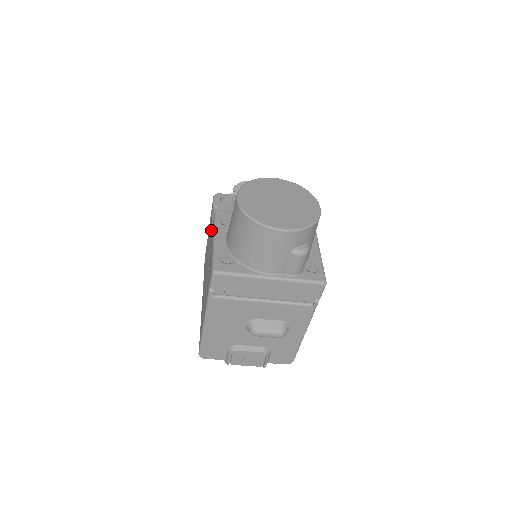
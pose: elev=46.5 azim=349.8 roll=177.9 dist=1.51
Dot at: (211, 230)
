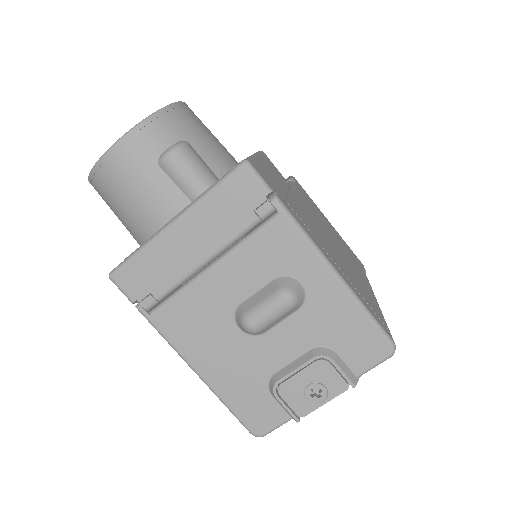
Dot at: occluded
